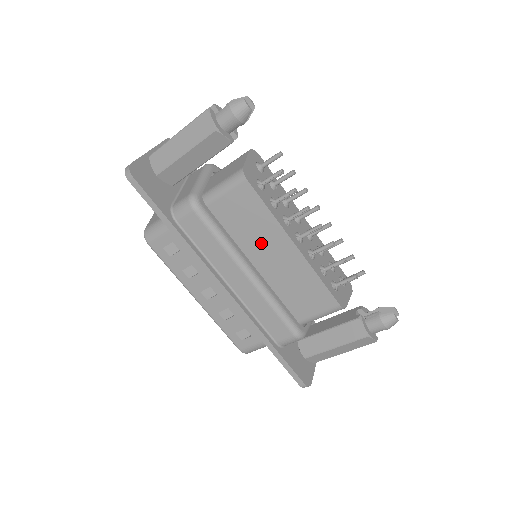
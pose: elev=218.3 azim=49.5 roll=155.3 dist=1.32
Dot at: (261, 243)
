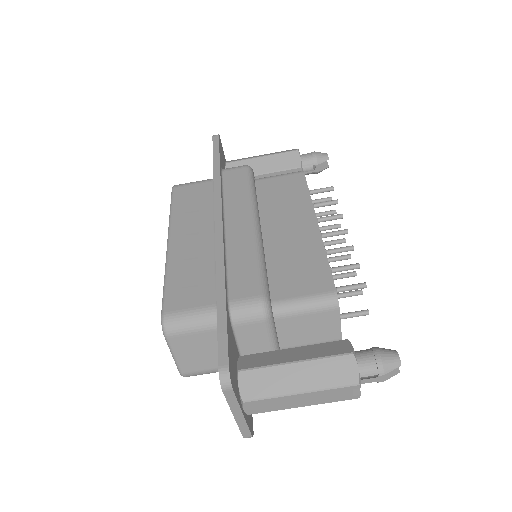
Dot at: (283, 215)
